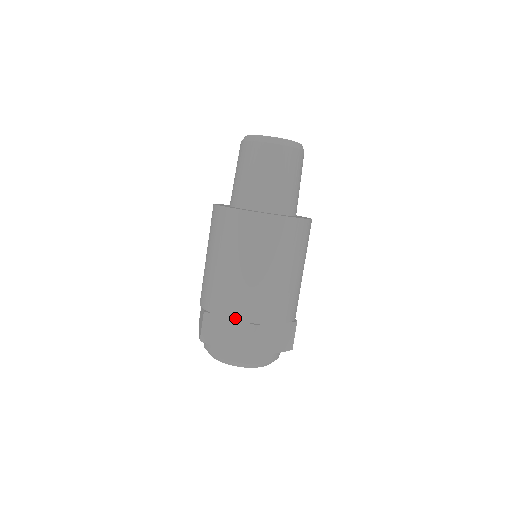
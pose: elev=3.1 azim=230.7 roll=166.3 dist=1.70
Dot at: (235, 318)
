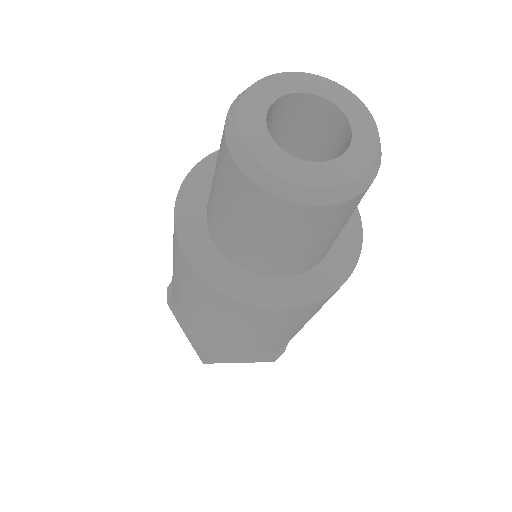
Dot at: (188, 331)
